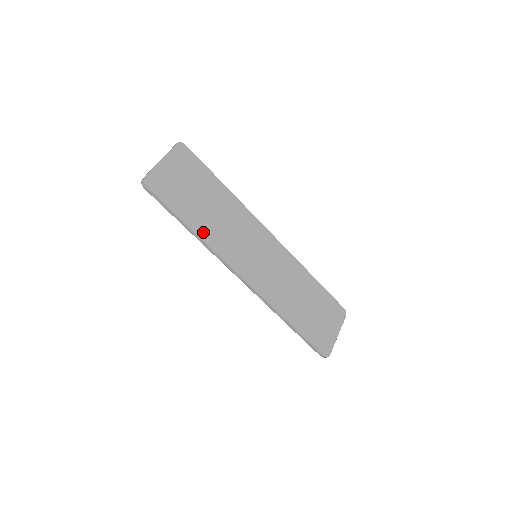
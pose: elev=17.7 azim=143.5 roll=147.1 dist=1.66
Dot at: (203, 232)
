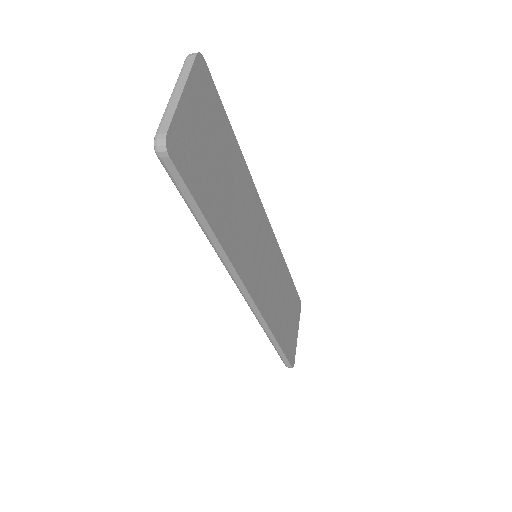
Dot at: (224, 236)
